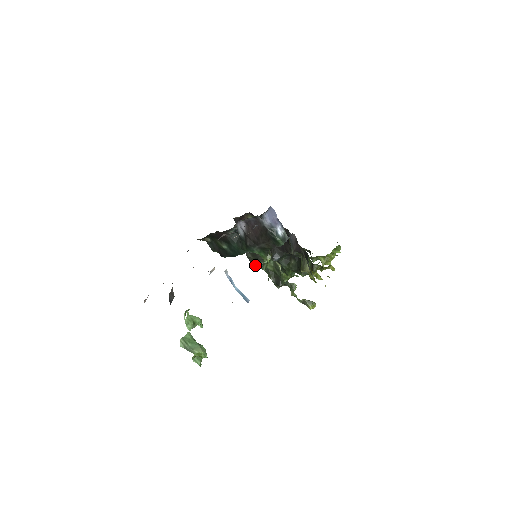
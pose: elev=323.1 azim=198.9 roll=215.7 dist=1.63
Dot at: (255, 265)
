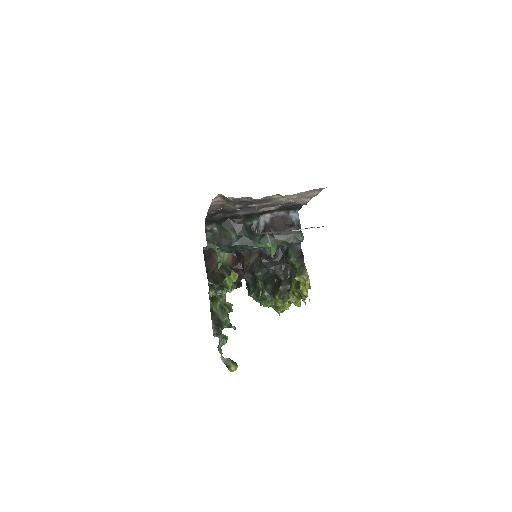
Dot at: (212, 293)
